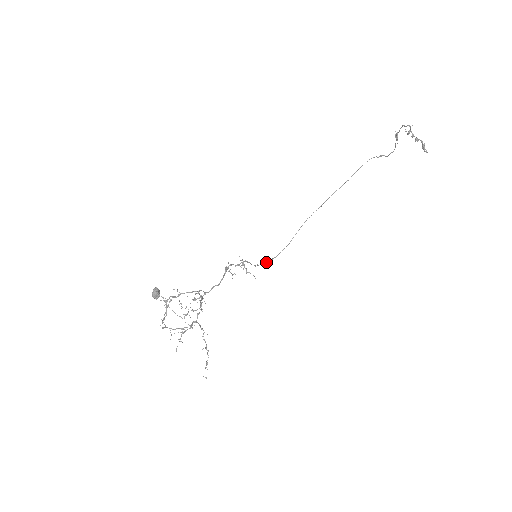
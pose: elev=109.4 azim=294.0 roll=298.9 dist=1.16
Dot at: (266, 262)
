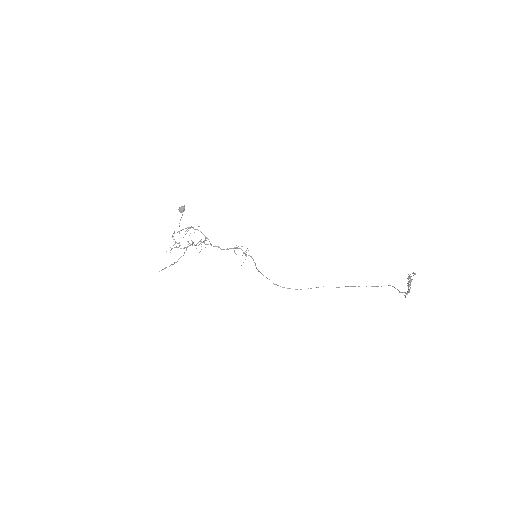
Dot at: occluded
